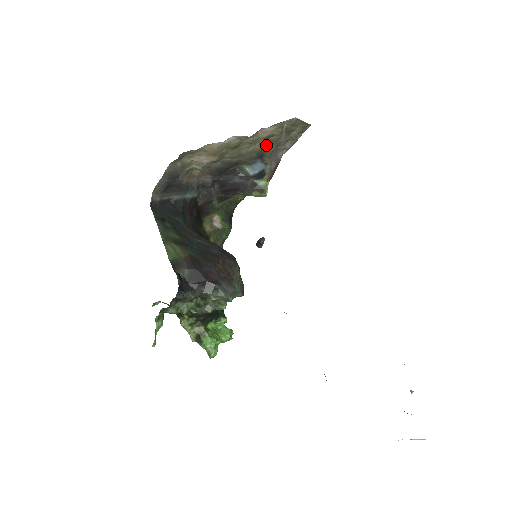
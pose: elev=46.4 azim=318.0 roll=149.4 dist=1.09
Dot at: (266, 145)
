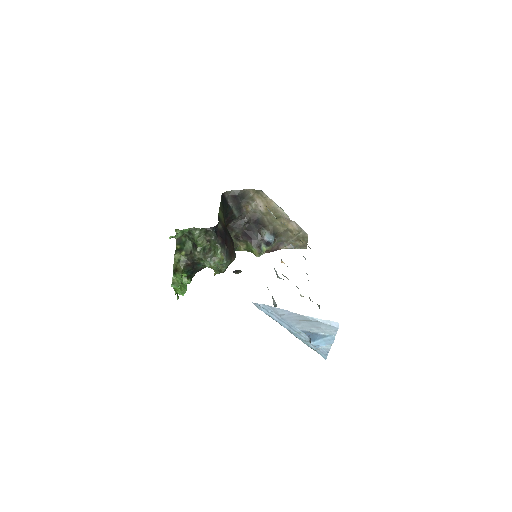
Dot at: (284, 234)
